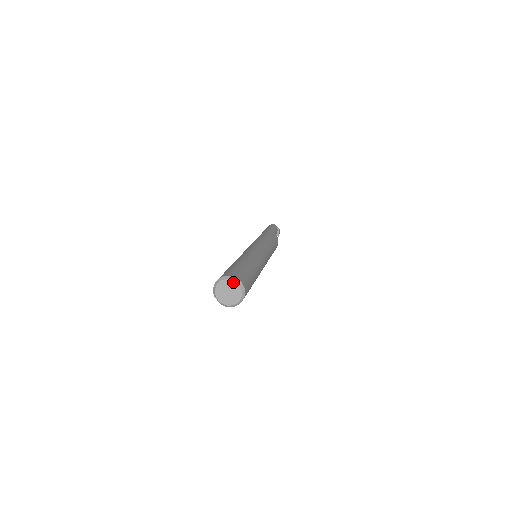
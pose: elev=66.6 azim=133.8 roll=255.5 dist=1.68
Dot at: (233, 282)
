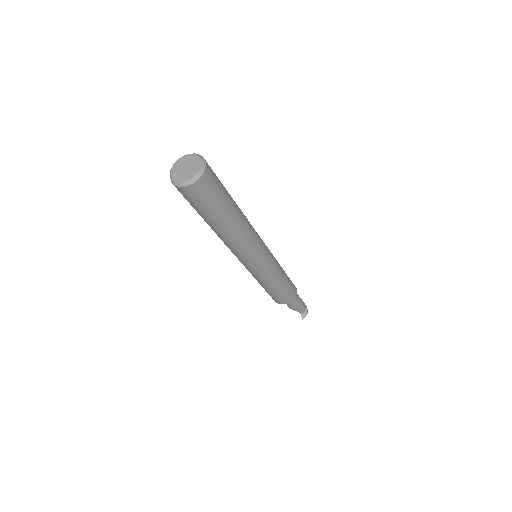
Dot at: (197, 159)
